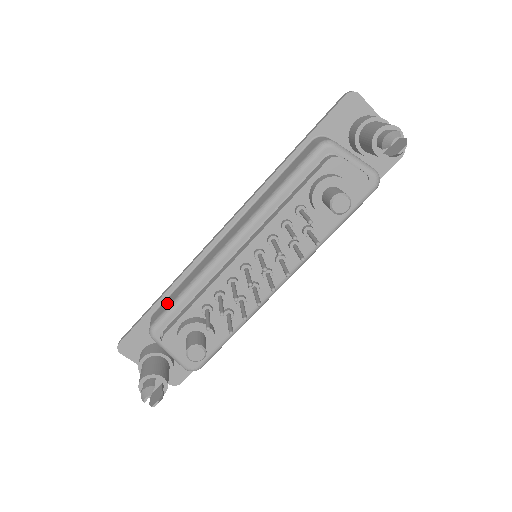
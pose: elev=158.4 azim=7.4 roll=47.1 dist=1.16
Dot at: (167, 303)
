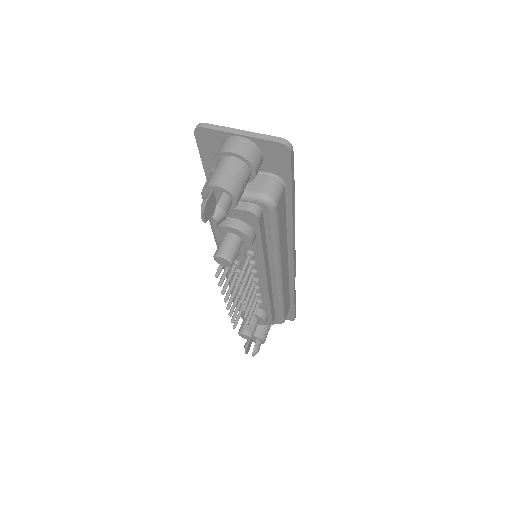
Dot at: occluded
